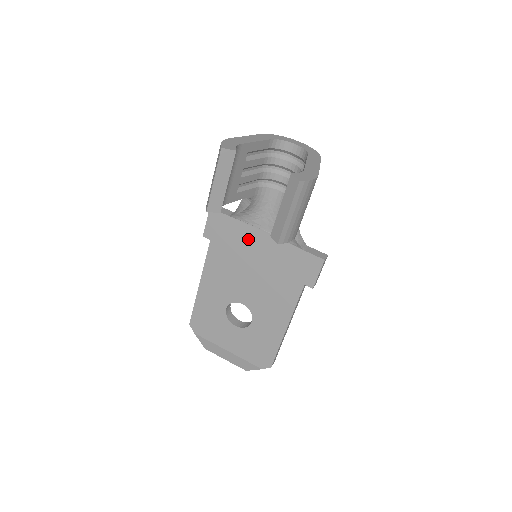
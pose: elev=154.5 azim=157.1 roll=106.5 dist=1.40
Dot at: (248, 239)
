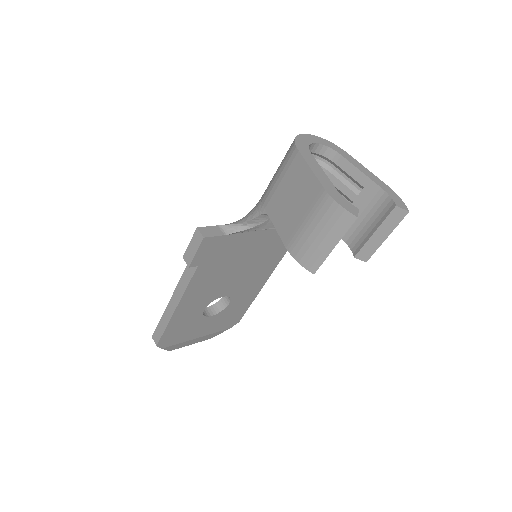
Dot at: (243, 244)
